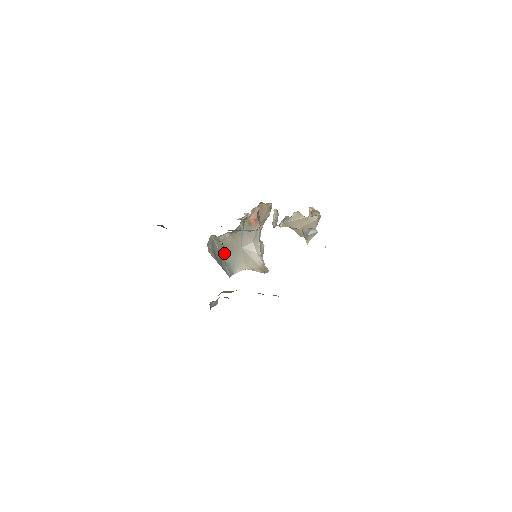
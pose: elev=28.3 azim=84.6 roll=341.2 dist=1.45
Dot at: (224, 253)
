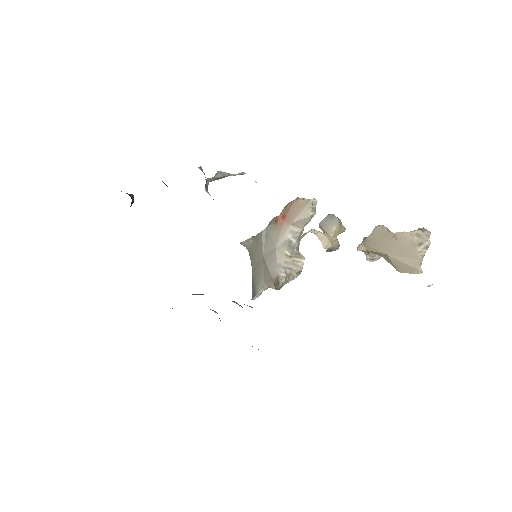
Dot at: (252, 266)
